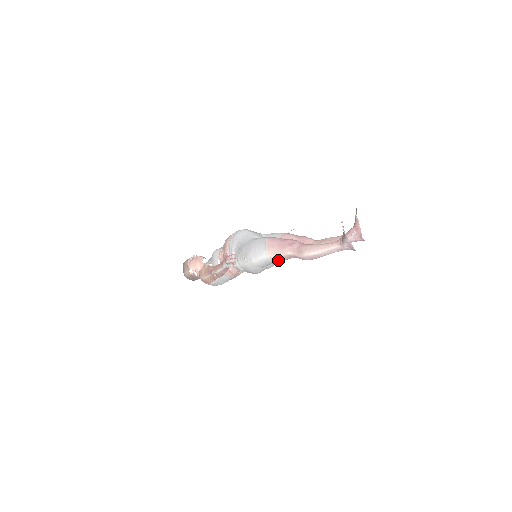
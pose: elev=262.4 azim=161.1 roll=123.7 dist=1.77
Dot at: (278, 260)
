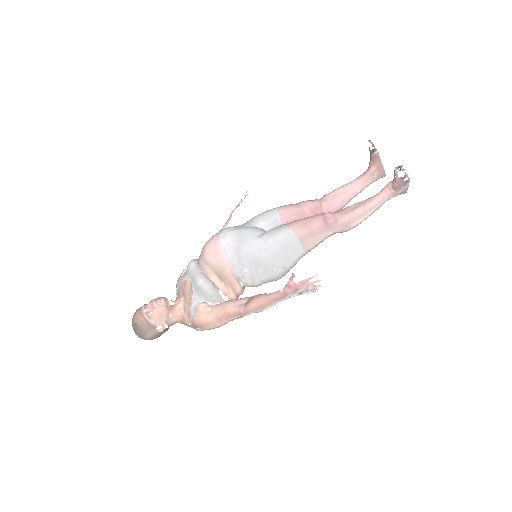
Dot at: occluded
